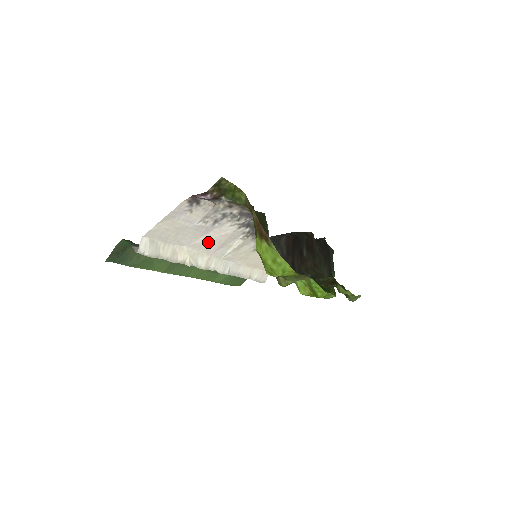
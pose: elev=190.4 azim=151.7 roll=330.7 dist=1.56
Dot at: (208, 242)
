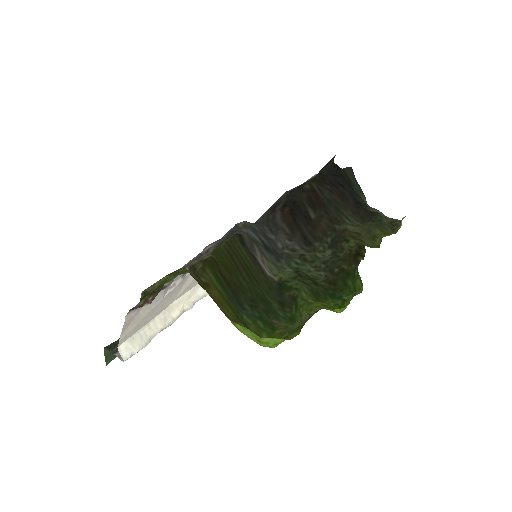
Dot at: (194, 280)
